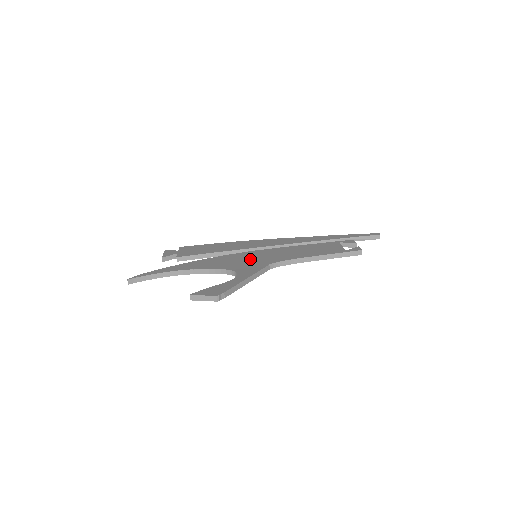
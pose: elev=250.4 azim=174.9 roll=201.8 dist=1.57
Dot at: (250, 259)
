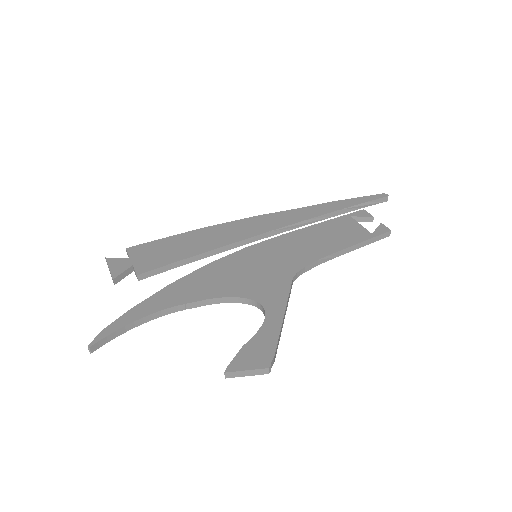
Dot at: (257, 268)
